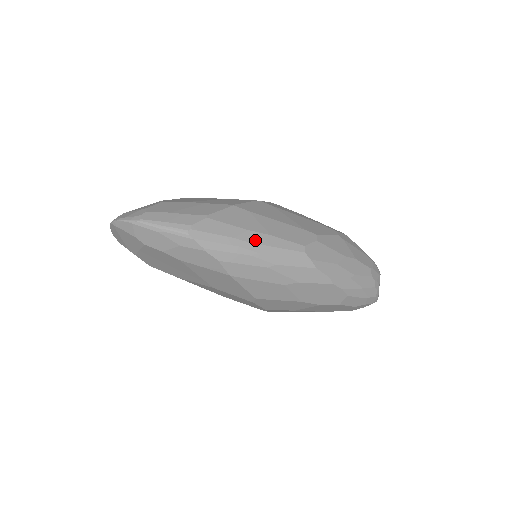
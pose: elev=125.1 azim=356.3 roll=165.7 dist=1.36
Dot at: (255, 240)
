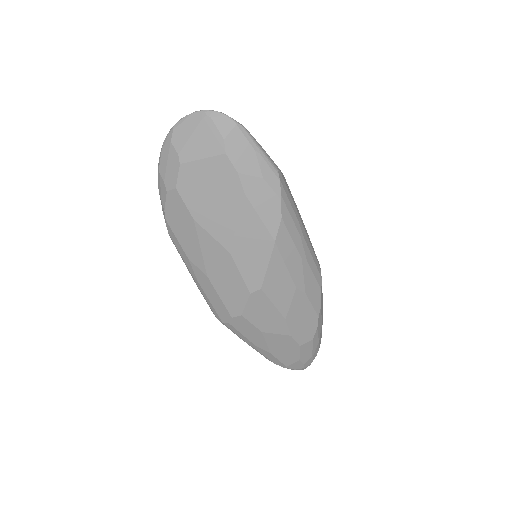
Dot at: (304, 226)
